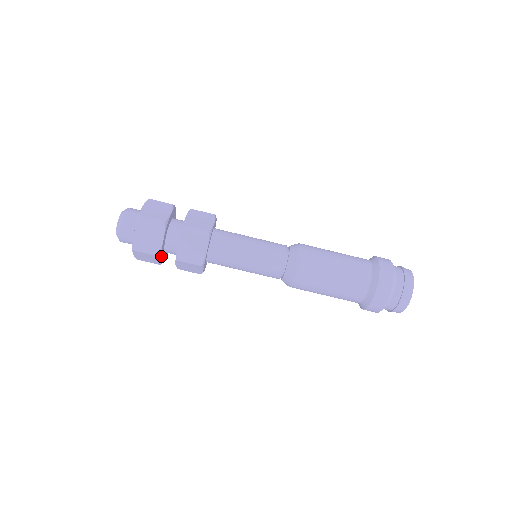
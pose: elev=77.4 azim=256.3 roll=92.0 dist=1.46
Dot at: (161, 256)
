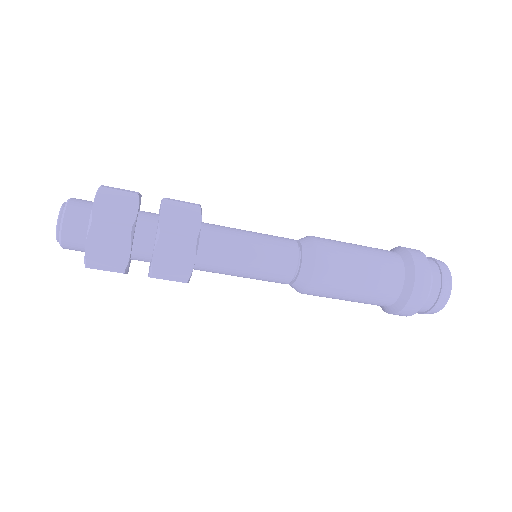
Dot at: (127, 270)
